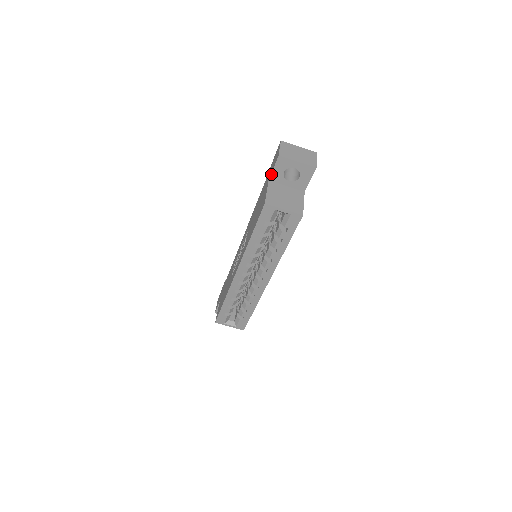
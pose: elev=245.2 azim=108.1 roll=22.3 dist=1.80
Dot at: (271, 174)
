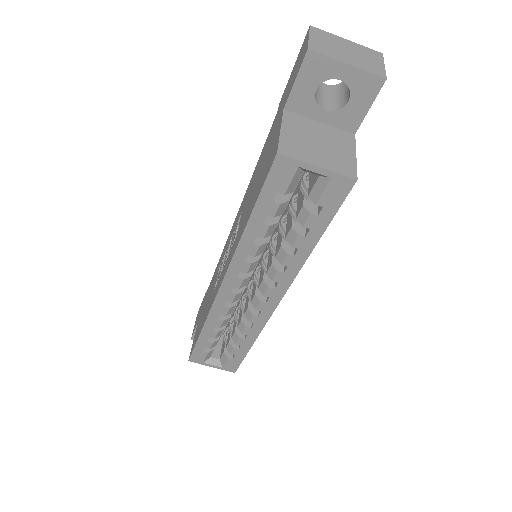
Dot at: (289, 95)
